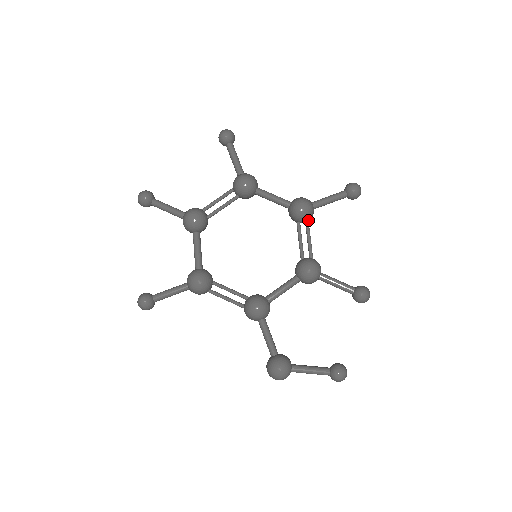
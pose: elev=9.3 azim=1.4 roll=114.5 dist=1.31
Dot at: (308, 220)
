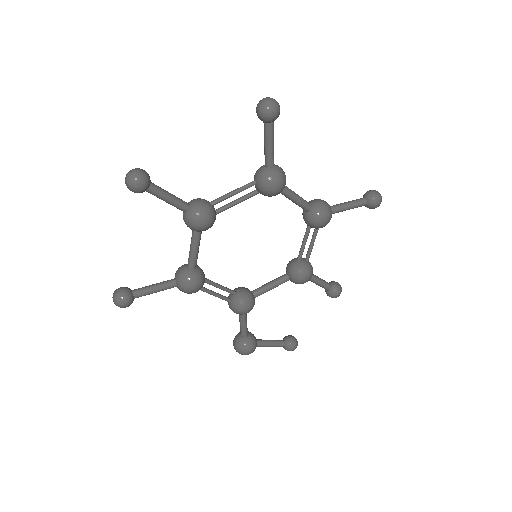
Dot at: occluded
